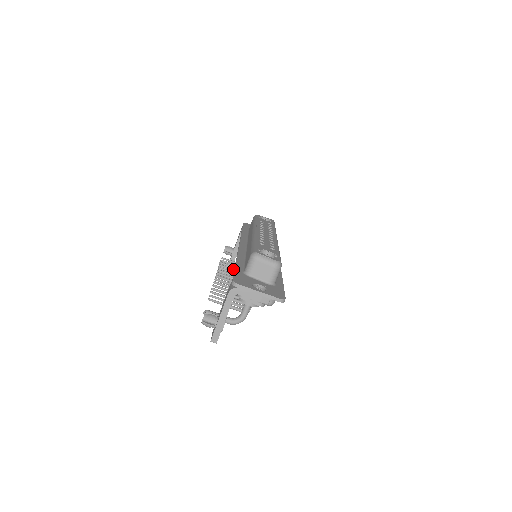
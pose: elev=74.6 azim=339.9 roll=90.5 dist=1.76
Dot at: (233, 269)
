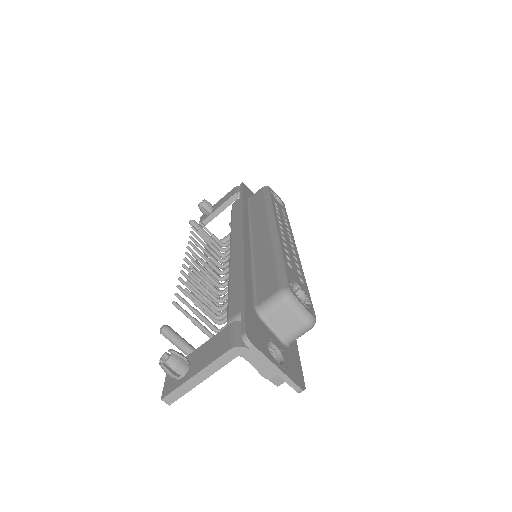
Dot at: (212, 250)
